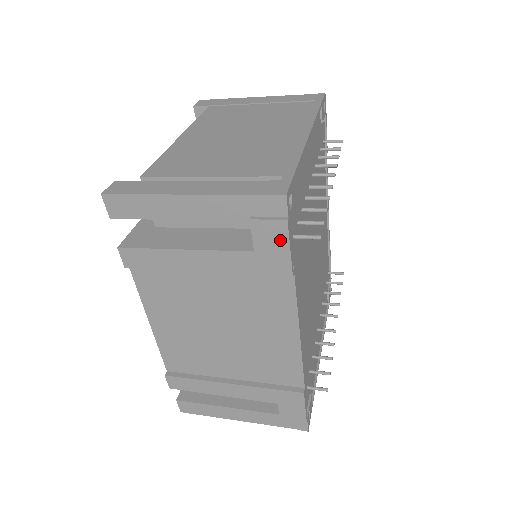
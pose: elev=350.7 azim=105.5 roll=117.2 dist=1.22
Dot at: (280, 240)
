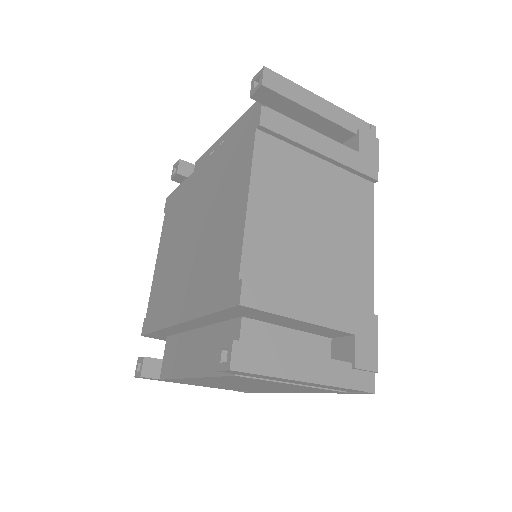
Dot at: (374, 150)
